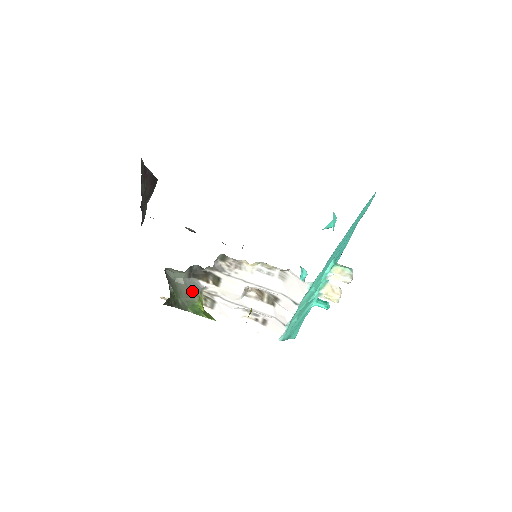
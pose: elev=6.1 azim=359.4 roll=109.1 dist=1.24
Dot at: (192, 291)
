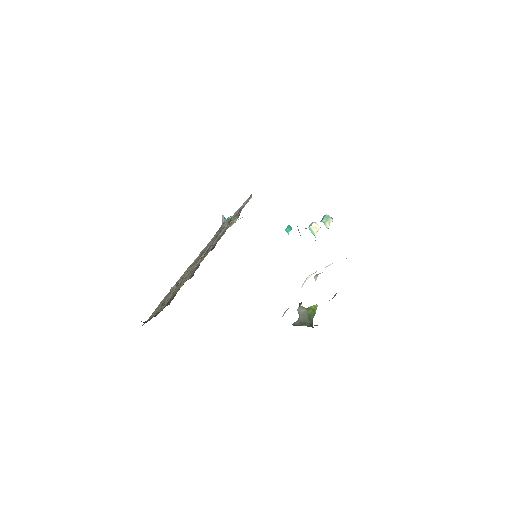
Dot at: (304, 313)
